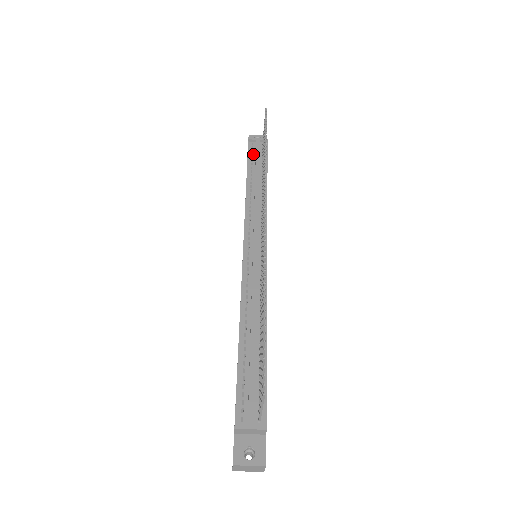
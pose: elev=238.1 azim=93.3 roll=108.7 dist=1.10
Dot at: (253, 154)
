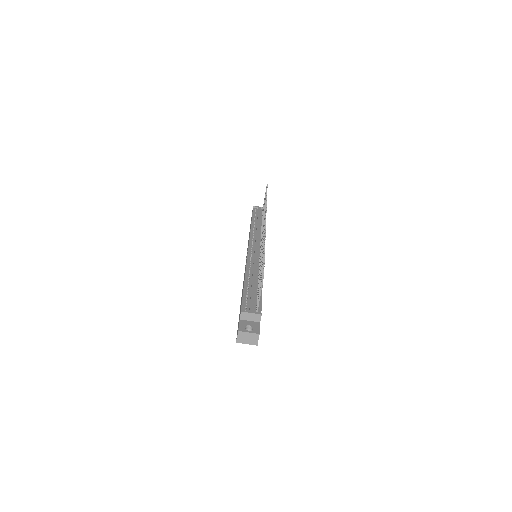
Dot at: (256, 213)
